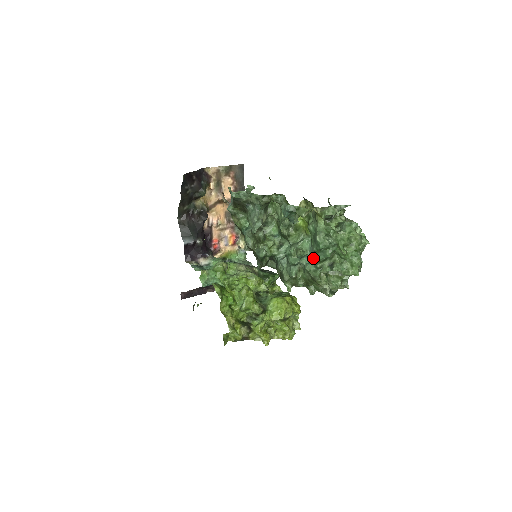
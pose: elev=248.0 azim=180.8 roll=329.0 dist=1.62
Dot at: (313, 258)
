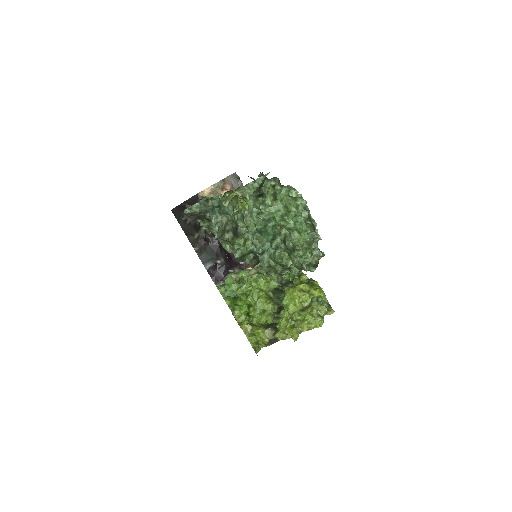
Dot at: occluded
